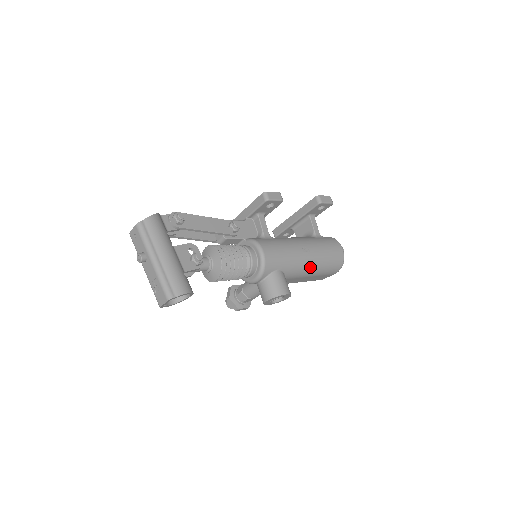
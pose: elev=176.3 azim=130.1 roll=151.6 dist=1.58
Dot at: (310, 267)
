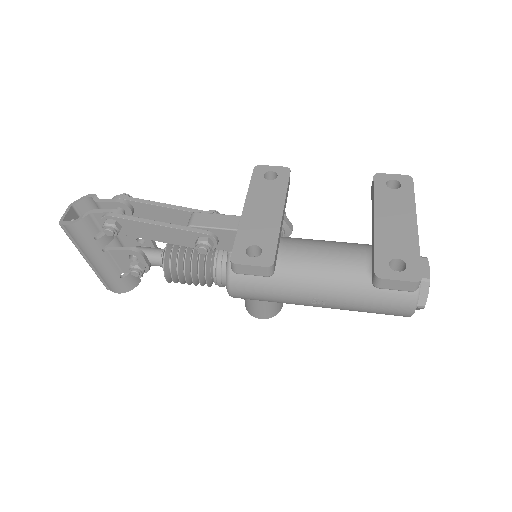
Dot at: occluded
